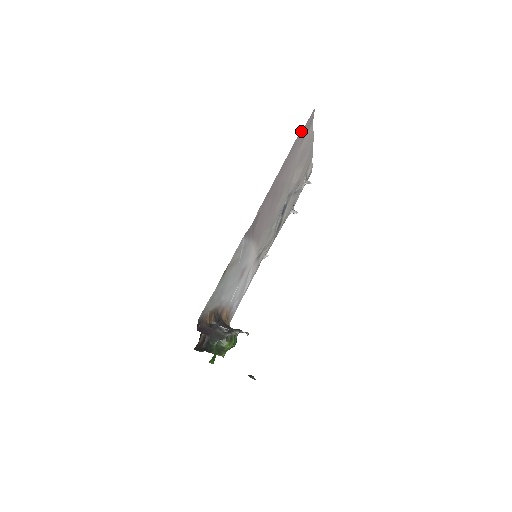
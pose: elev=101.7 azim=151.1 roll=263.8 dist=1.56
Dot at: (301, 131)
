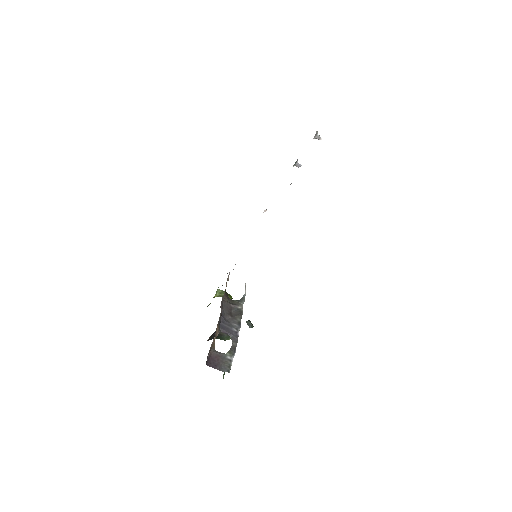
Dot at: occluded
